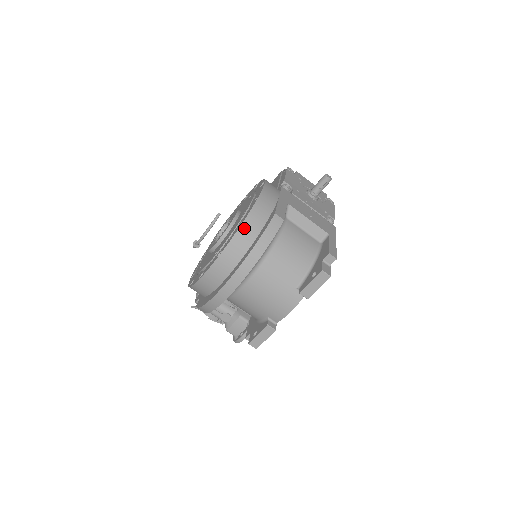
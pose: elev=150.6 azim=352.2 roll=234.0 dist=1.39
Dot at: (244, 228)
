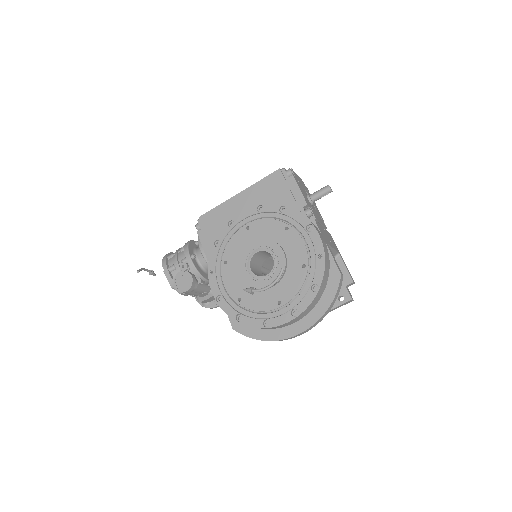
Dot at: (319, 291)
